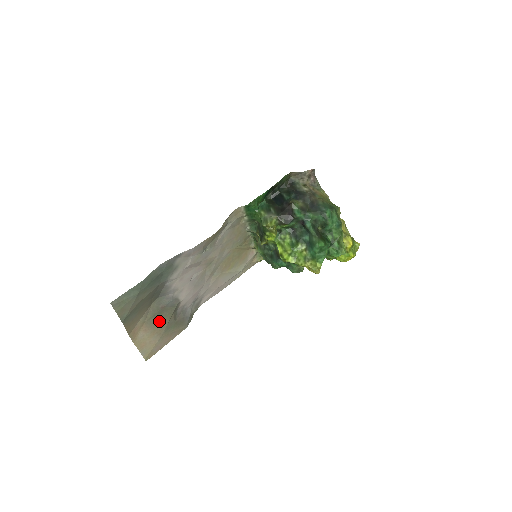
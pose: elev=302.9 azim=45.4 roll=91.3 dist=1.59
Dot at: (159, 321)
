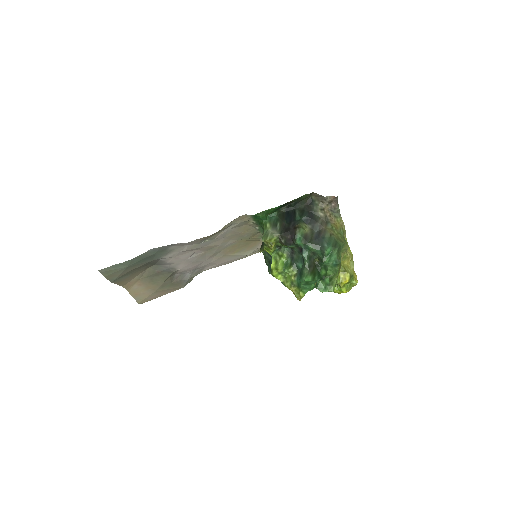
Dot at: (154, 280)
